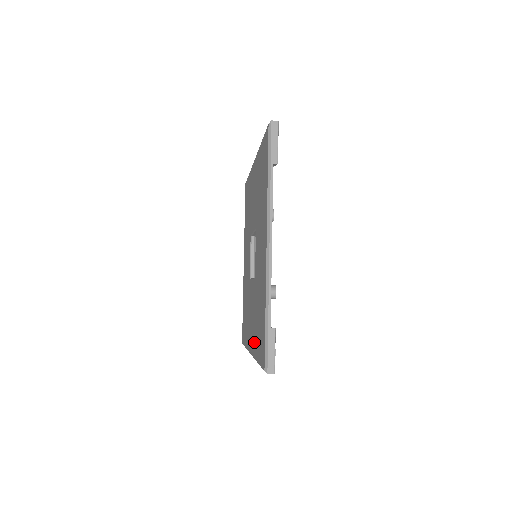
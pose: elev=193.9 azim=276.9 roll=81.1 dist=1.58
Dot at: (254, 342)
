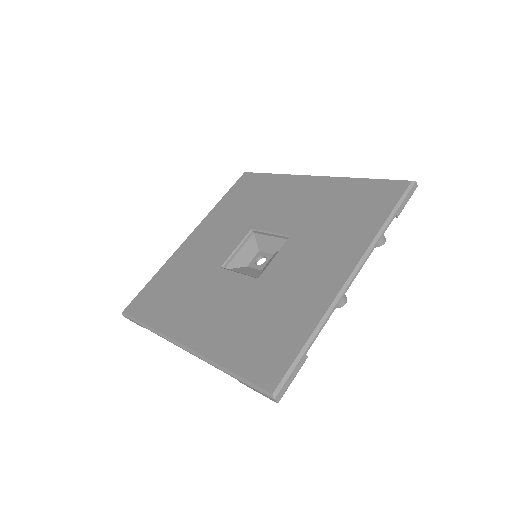
Dot at: (353, 241)
